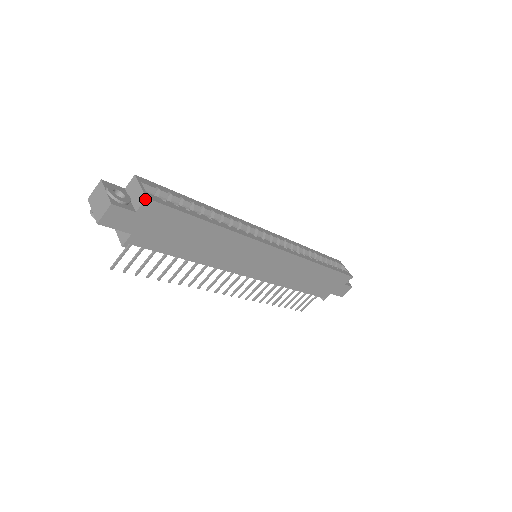
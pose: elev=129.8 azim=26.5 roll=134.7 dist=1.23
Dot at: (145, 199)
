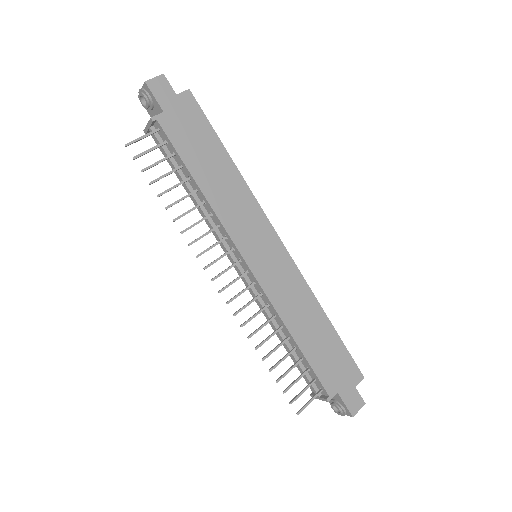
Dot at: (188, 89)
